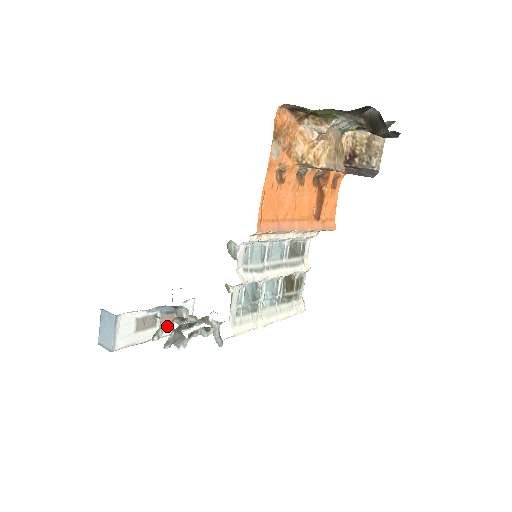
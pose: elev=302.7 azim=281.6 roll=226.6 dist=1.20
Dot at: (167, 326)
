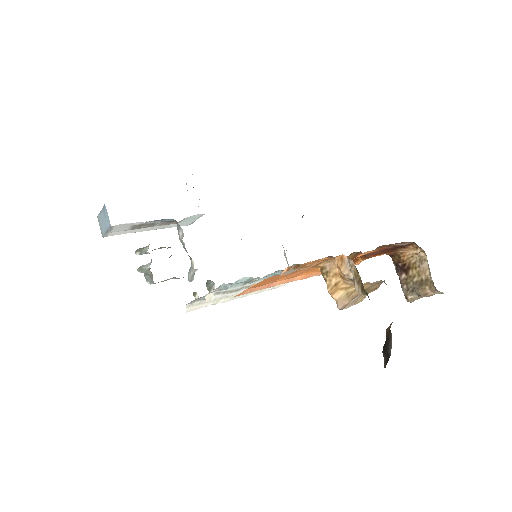
Dot at: (166, 225)
